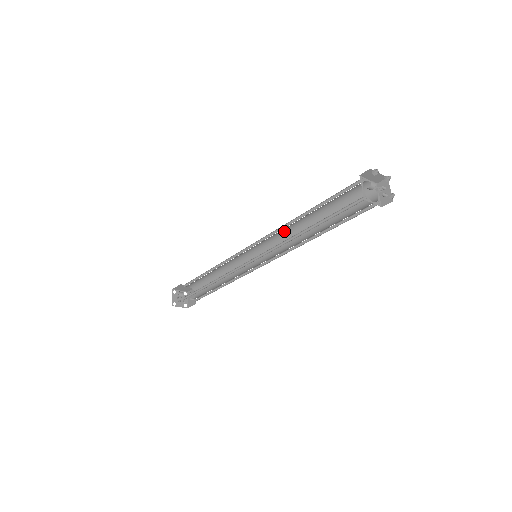
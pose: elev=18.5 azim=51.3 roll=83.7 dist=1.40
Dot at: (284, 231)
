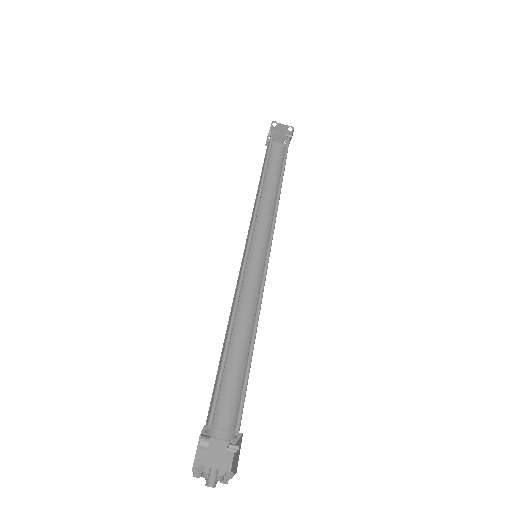
Dot at: (262, 223)
